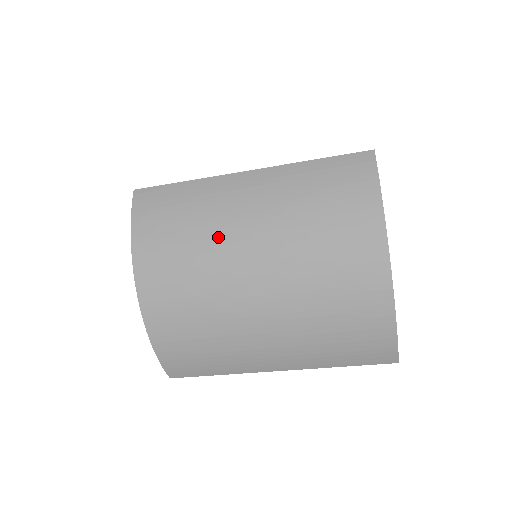
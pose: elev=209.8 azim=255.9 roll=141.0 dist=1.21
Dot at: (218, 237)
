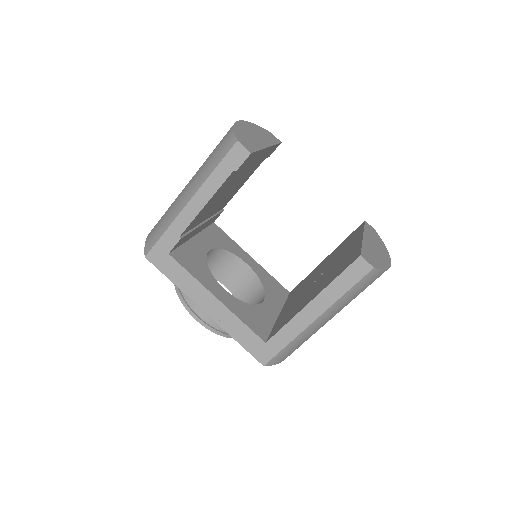
Dot at: occluded
